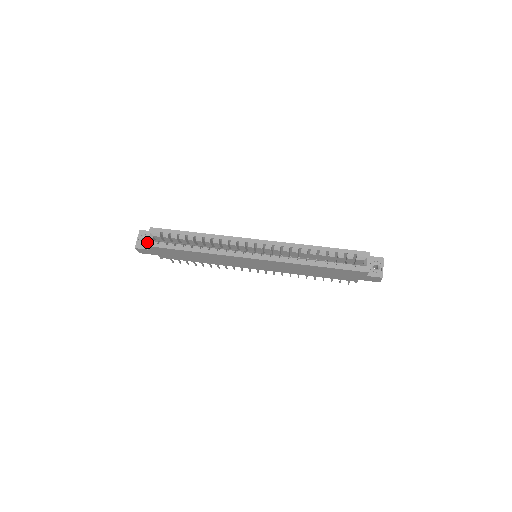
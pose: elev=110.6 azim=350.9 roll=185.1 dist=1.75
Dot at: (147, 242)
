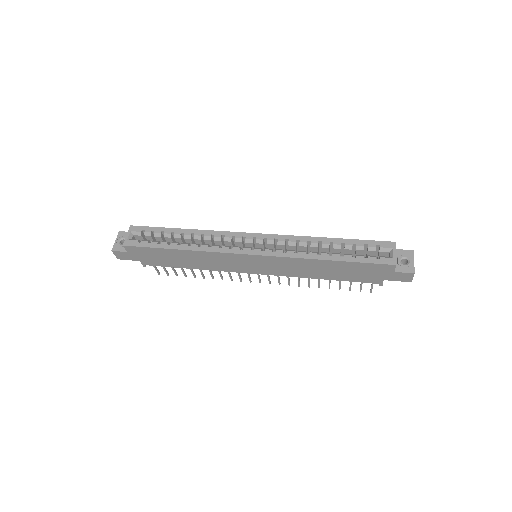
Dot at: (125, 241)
